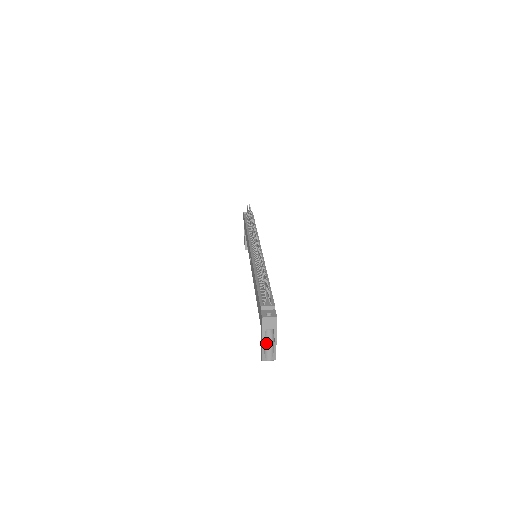
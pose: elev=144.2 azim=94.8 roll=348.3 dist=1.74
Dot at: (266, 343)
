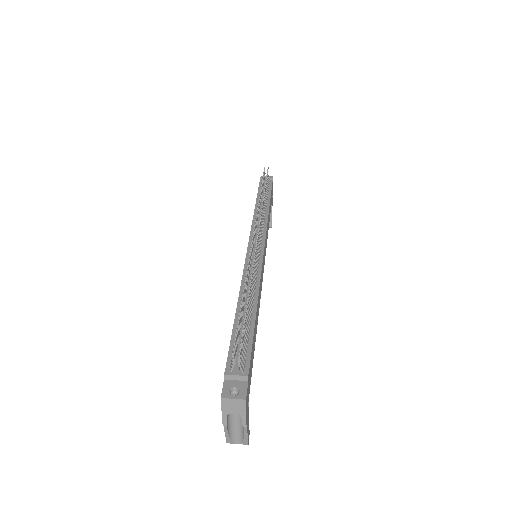
Dot at: (233, 423)
